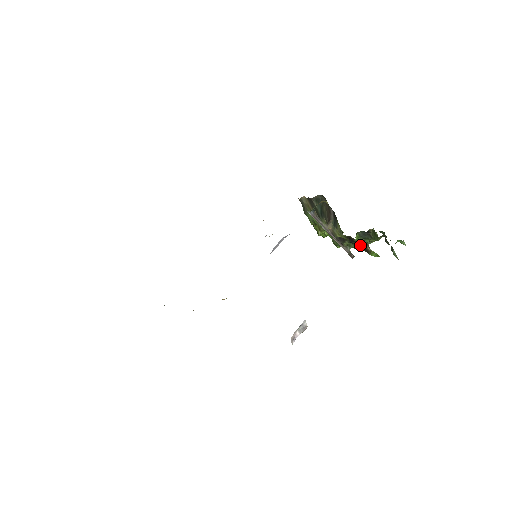
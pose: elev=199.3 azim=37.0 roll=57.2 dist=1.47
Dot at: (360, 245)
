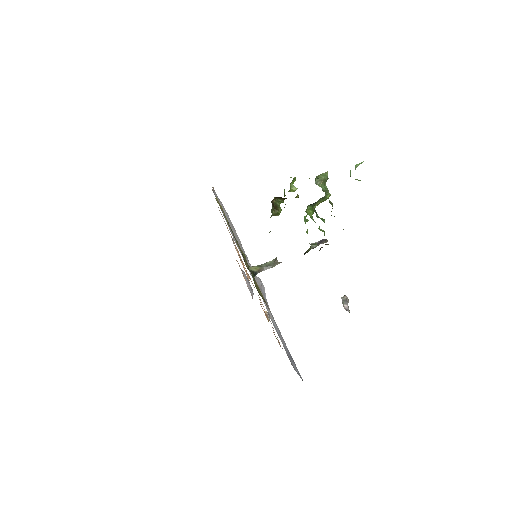
Dot at: occluded
